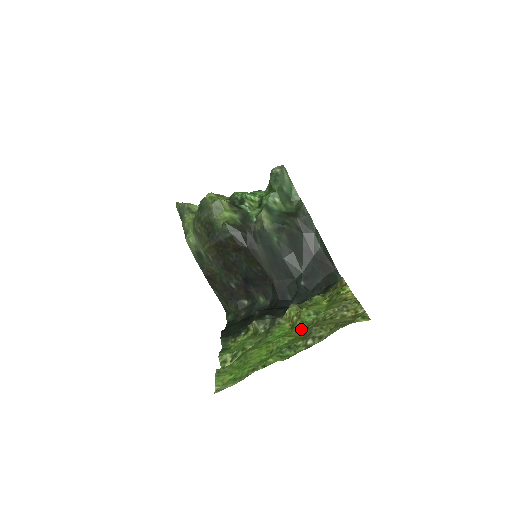
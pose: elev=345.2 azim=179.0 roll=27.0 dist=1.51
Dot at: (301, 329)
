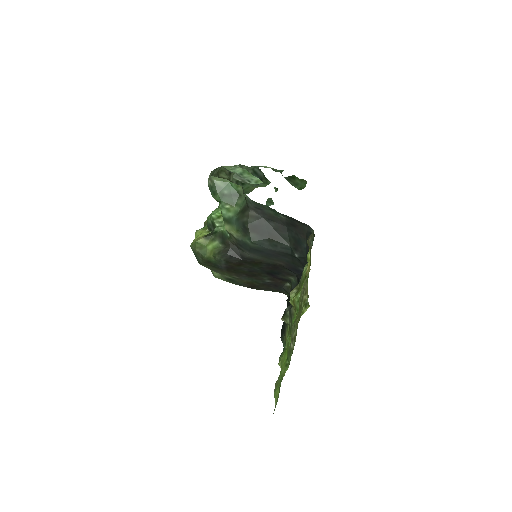
Dot at: occluded
